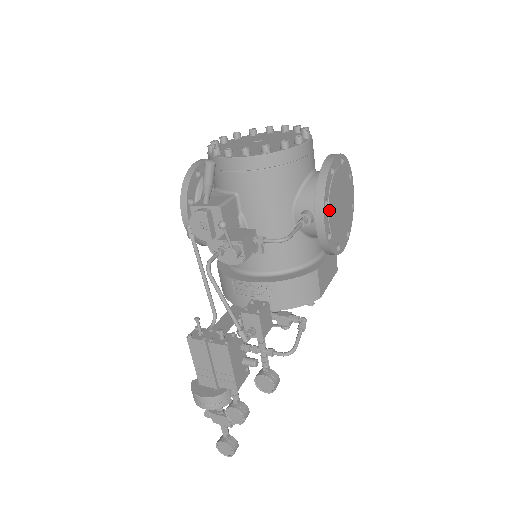
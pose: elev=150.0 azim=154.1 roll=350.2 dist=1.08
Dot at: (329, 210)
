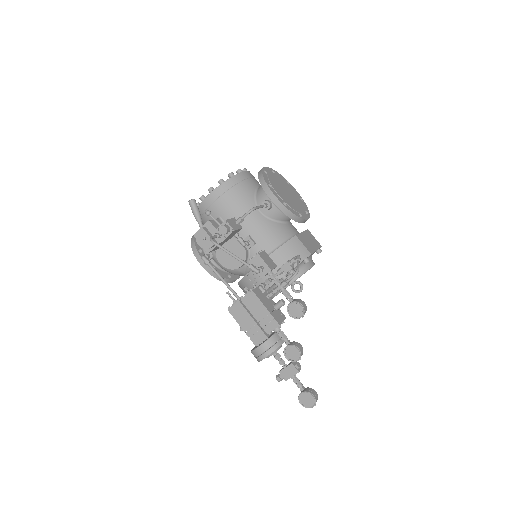
Dot at: (275, 190)
